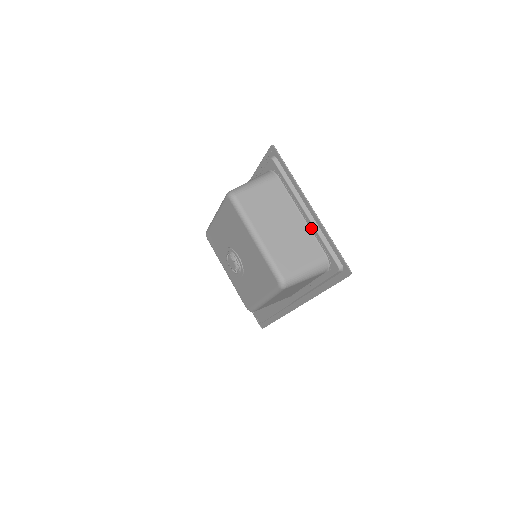
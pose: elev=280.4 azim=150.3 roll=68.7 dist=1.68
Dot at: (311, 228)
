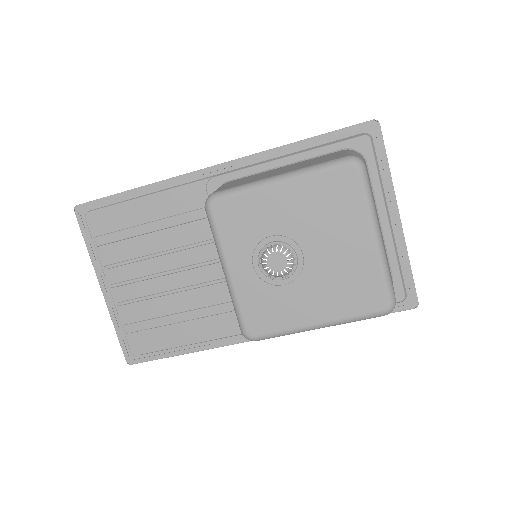
Dot at: (387, 241)
